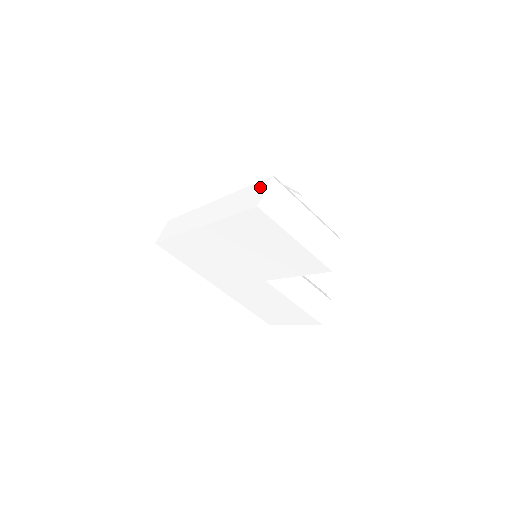
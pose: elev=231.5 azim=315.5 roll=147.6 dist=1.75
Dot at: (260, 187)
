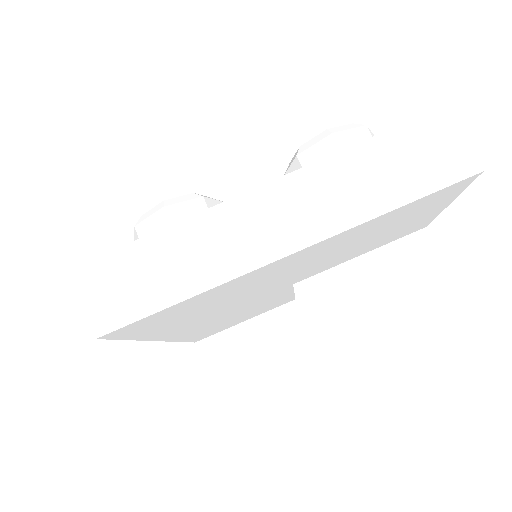
Dot at: (438, 136)
